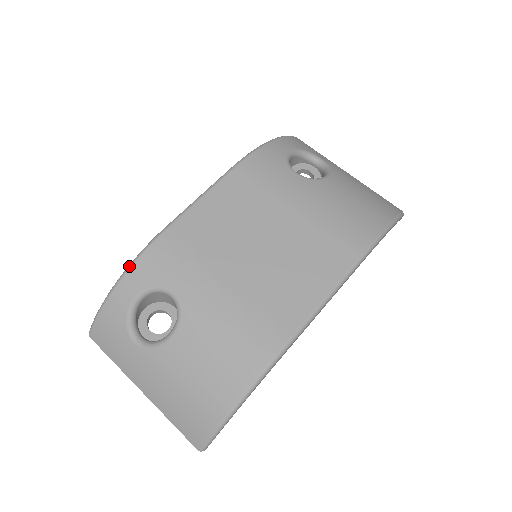
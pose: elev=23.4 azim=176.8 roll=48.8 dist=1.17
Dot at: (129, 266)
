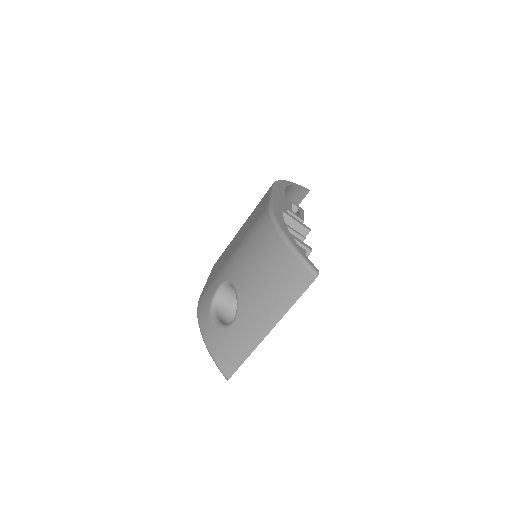
Dot at: (198, 321)
